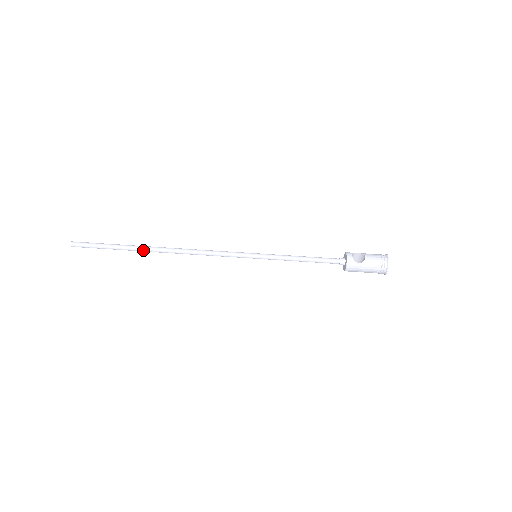
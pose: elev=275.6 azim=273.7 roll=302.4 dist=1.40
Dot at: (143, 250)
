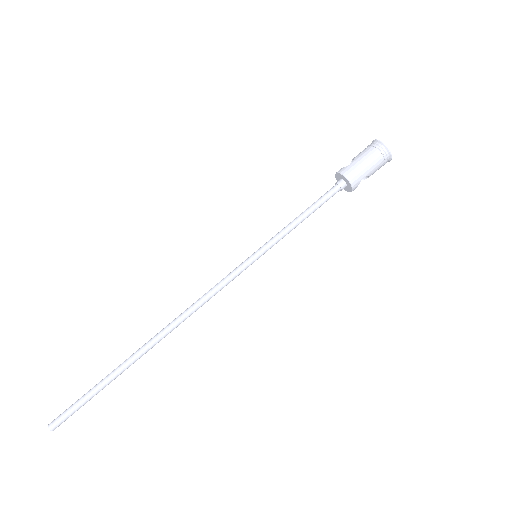
Dot at: (134, 357)
